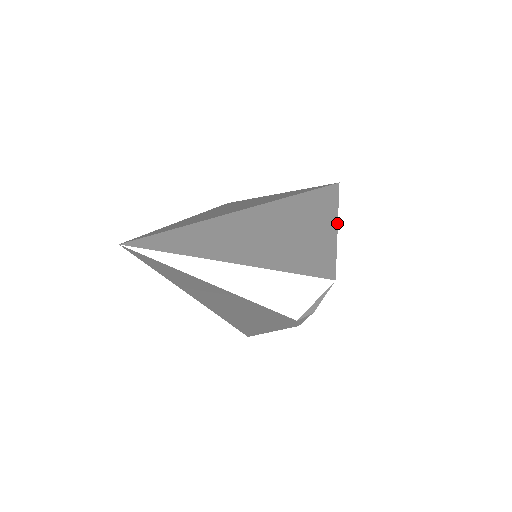
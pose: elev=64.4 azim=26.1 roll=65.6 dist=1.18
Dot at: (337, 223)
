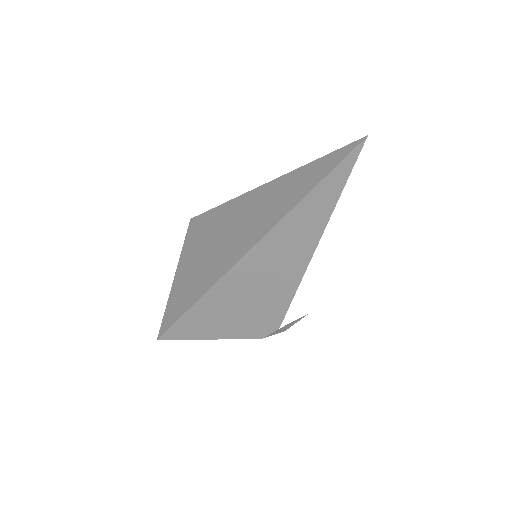
Dot at: occluded
